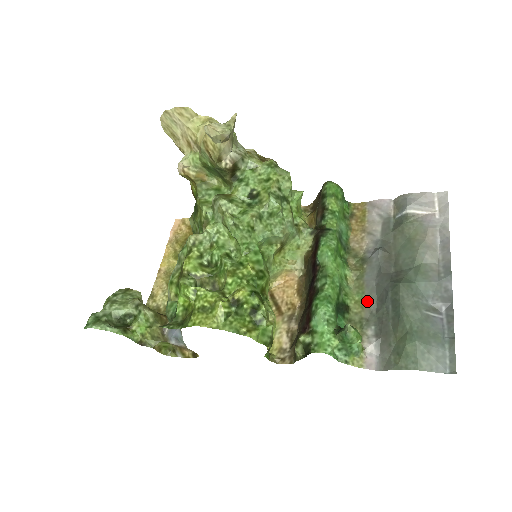
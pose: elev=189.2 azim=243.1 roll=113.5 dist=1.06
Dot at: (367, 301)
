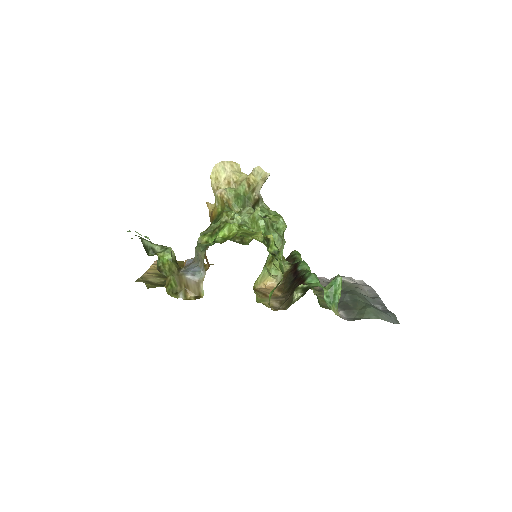
Dot at: occluded
